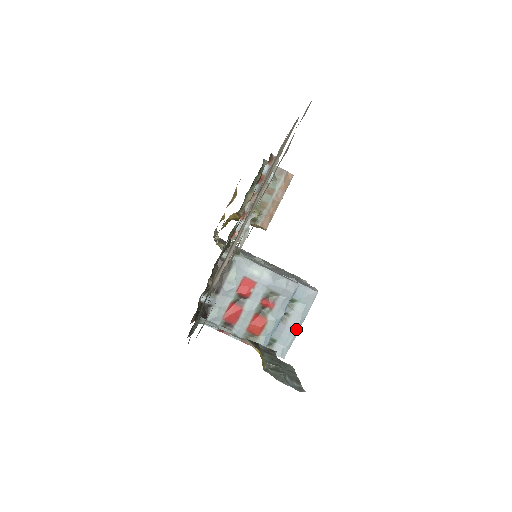
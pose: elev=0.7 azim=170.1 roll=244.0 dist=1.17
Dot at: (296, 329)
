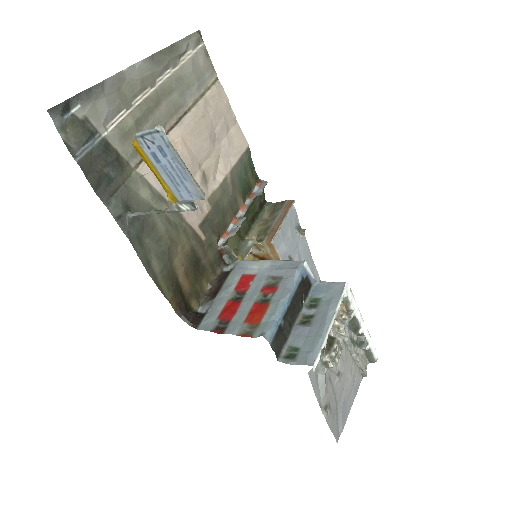
Dot at: (323, 326)
